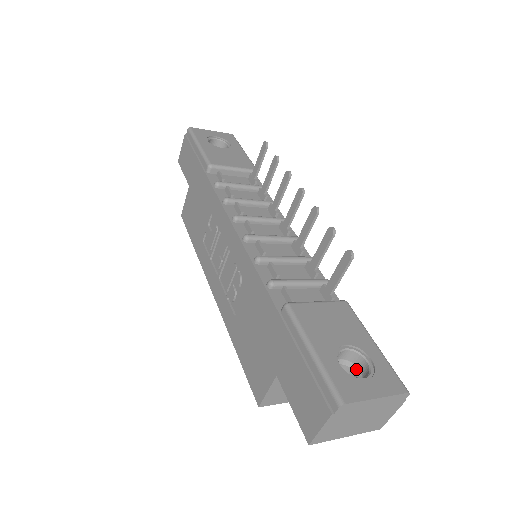
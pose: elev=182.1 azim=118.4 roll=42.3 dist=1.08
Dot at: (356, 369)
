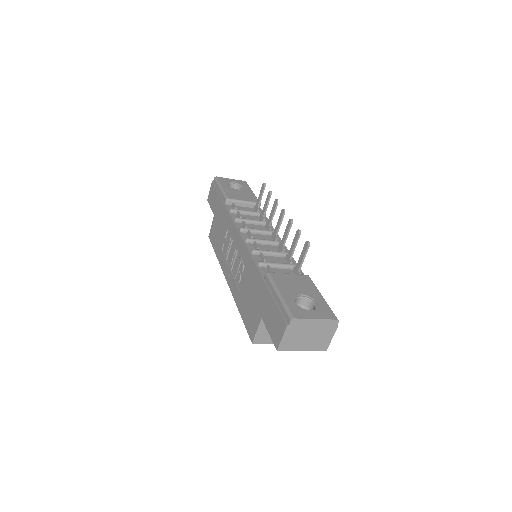
Dot at: occluded
